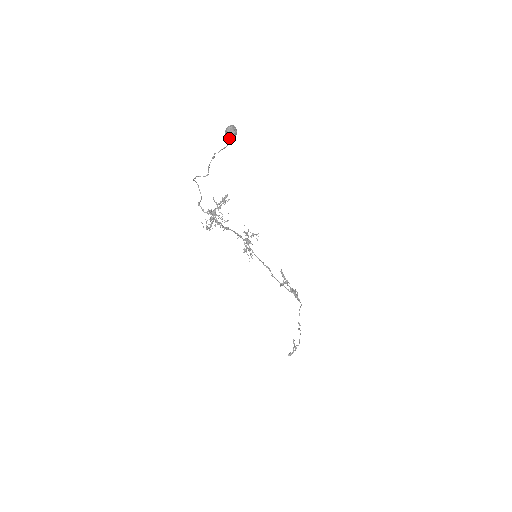
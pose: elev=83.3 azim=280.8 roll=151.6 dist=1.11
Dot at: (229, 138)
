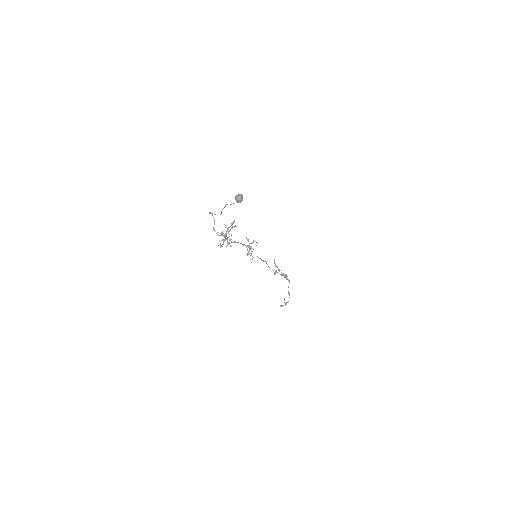
Dot at: (238, 202)
